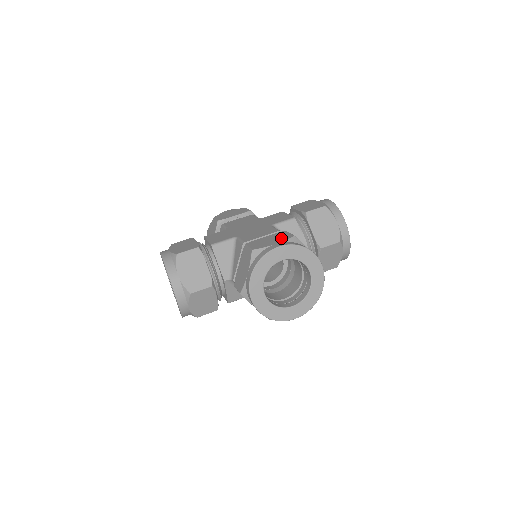
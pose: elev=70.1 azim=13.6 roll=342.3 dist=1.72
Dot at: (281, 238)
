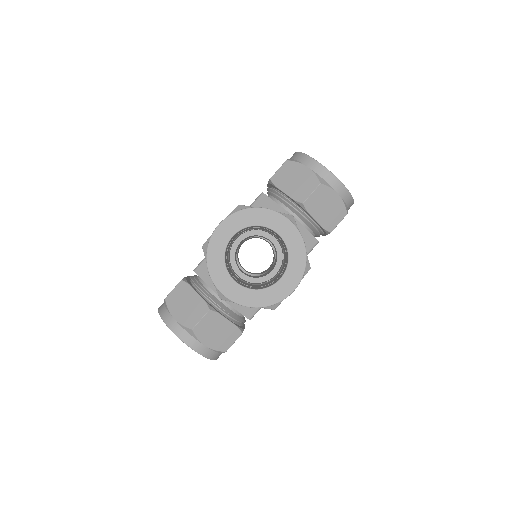
Dot at: occluded
